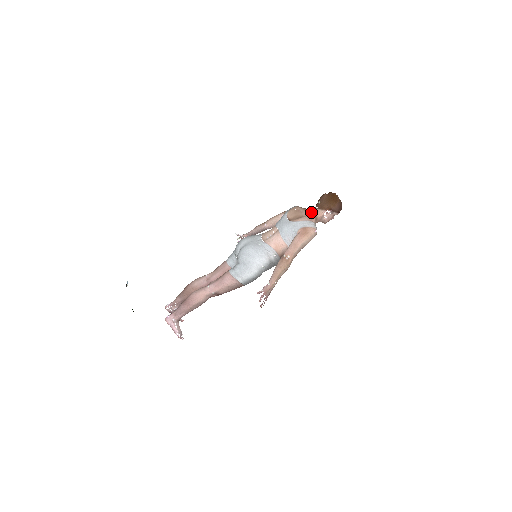
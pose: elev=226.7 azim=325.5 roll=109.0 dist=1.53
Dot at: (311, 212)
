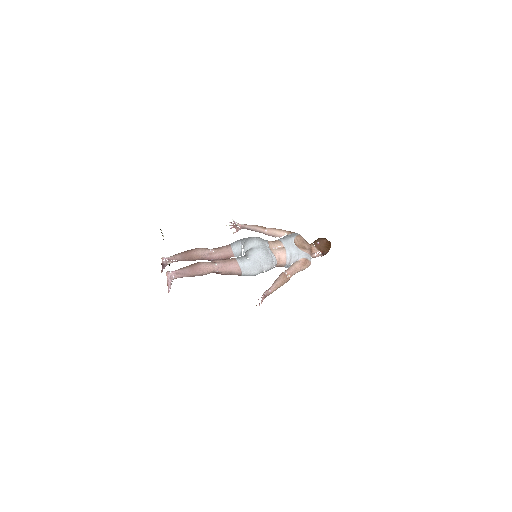
Dot at: (311, 247)
